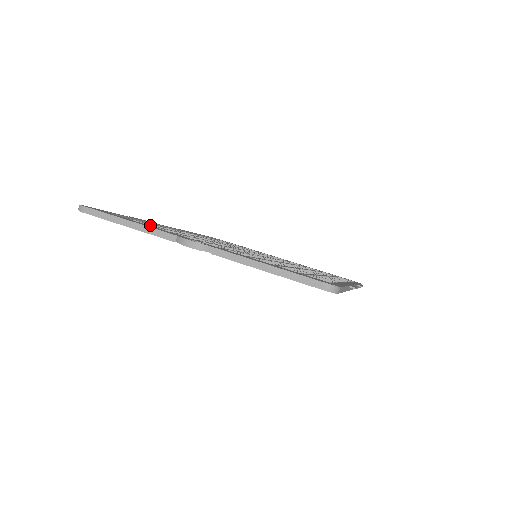
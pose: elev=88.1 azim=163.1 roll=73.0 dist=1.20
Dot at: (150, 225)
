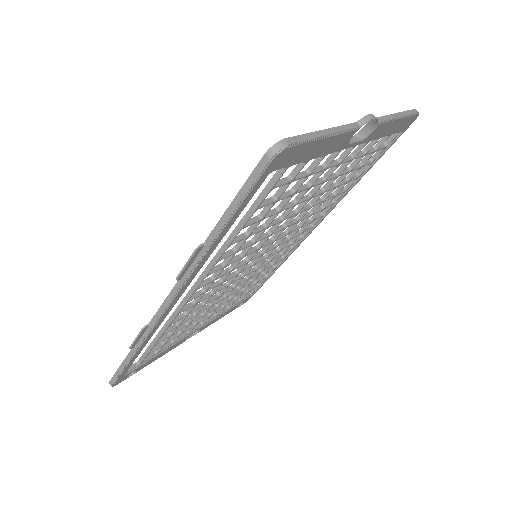
Dot at: (296, 166)
